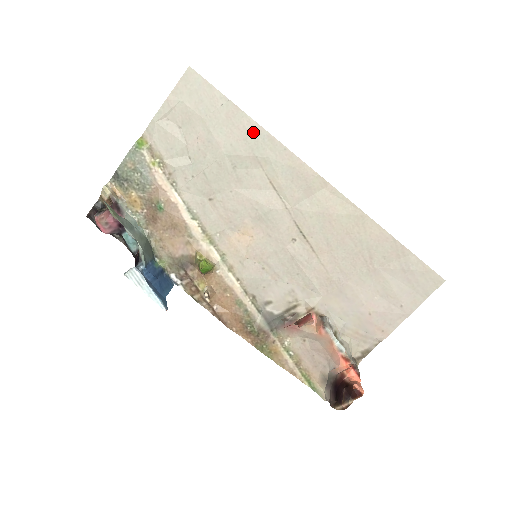
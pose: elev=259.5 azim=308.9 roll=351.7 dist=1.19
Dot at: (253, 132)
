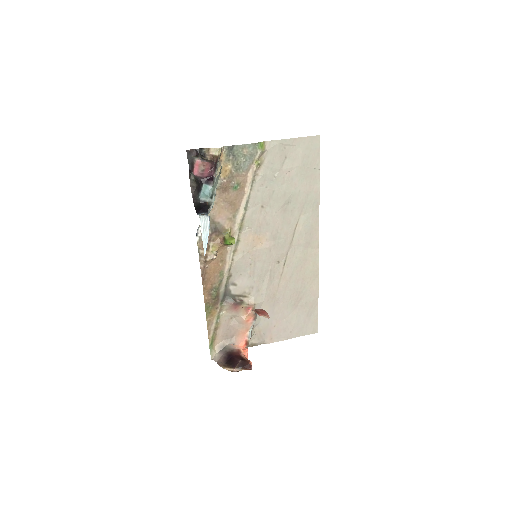
Dot at: (314, 195)
